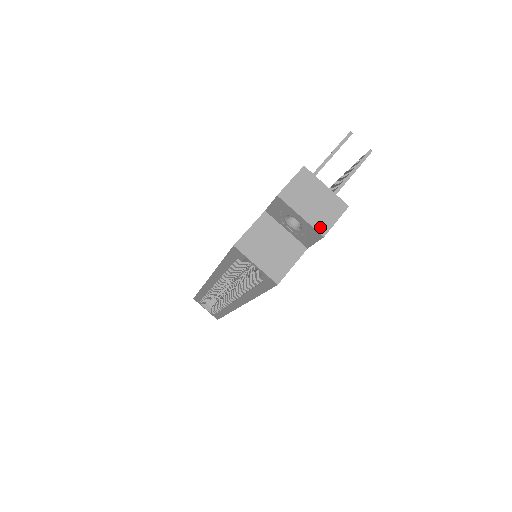
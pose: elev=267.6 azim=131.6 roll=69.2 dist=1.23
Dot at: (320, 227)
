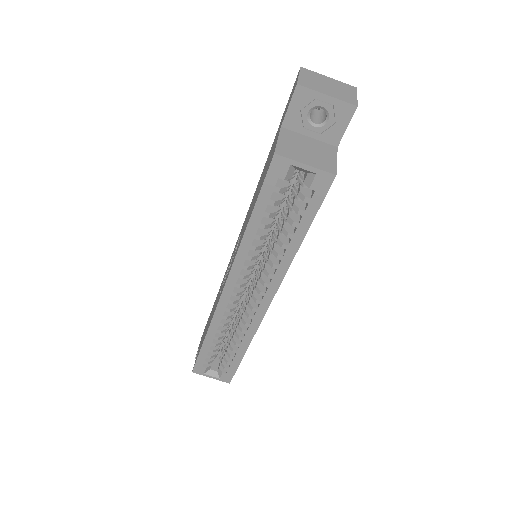
Dot at: (348, 100)
